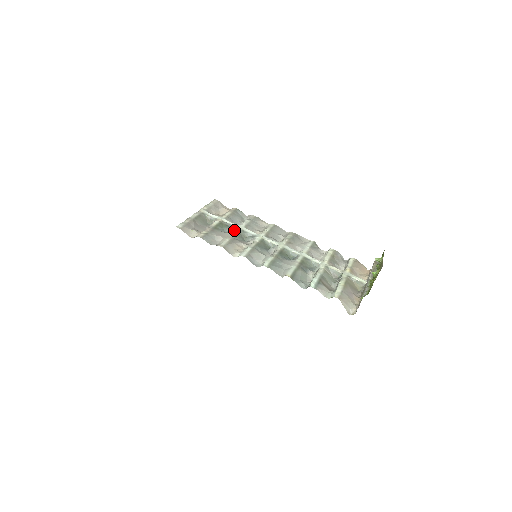
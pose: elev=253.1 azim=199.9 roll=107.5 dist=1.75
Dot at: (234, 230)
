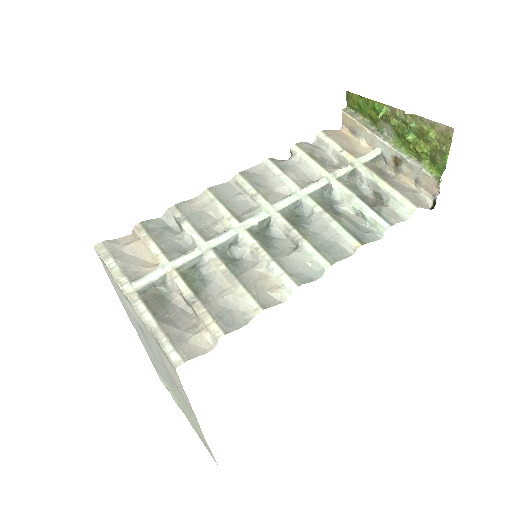
Dot at: (209, 263)
